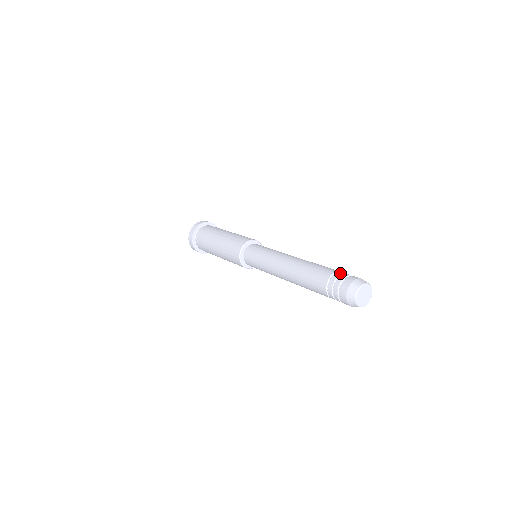
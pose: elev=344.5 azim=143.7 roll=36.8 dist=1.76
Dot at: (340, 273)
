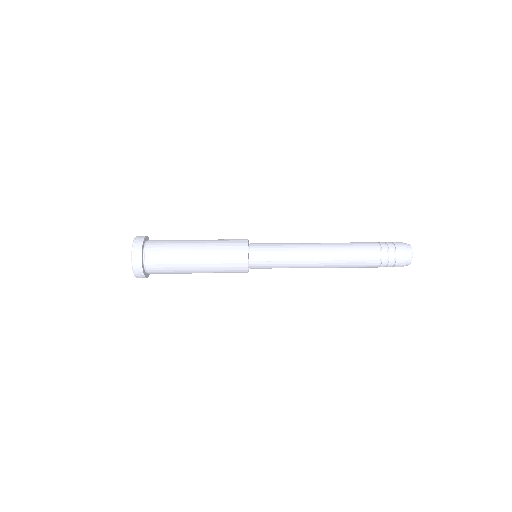
Dot at: (385, 247)
